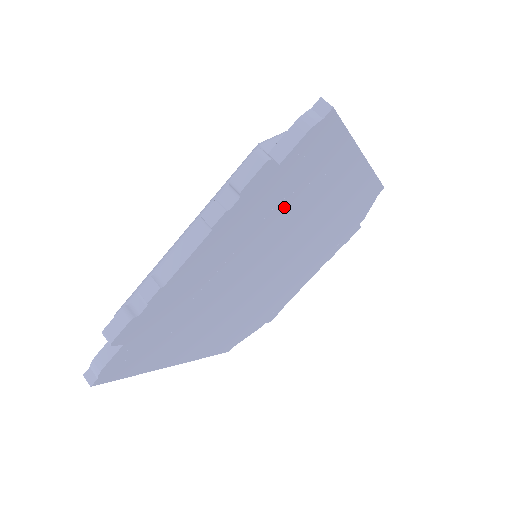
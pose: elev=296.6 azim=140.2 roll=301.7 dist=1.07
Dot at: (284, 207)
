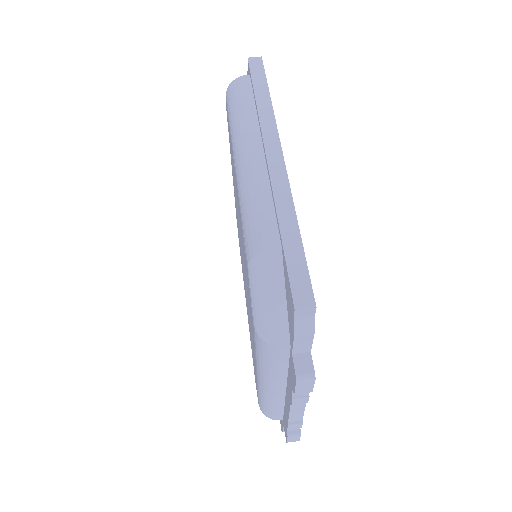
Dot at: occluded
